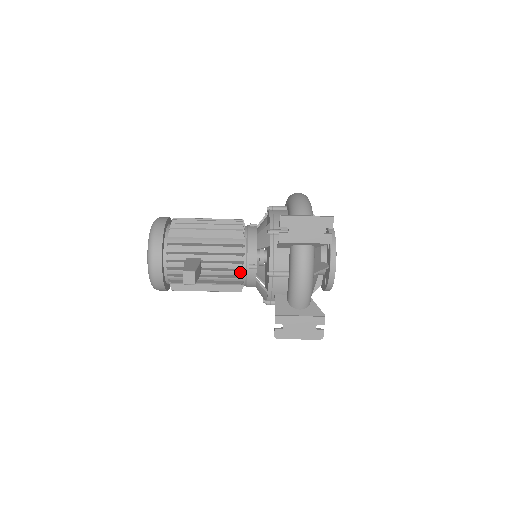
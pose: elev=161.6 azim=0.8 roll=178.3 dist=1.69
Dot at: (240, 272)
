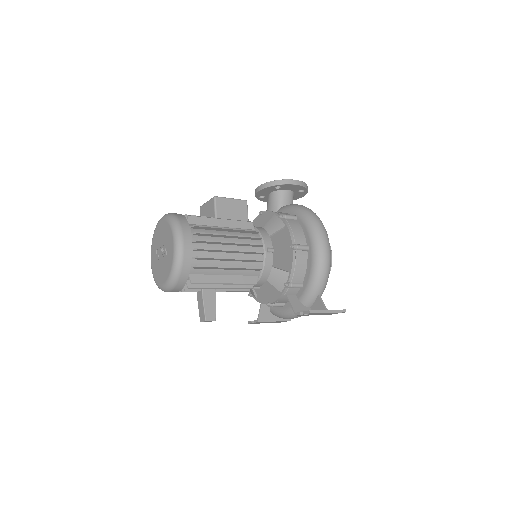
Dot at: occluded
